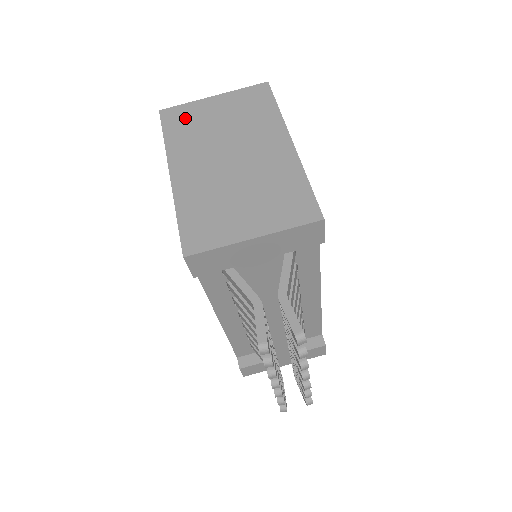
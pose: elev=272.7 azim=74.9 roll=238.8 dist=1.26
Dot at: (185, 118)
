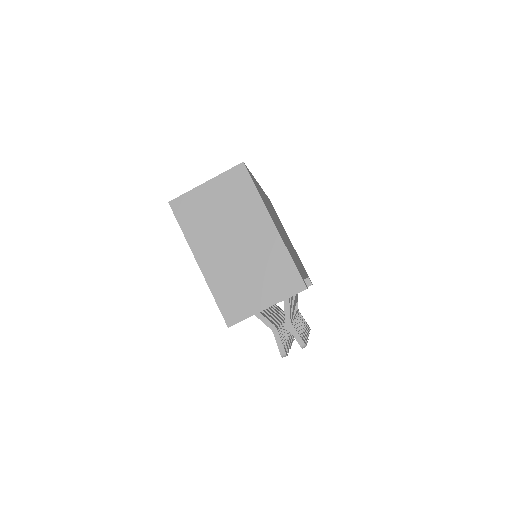
Dot at: (191, 209)
